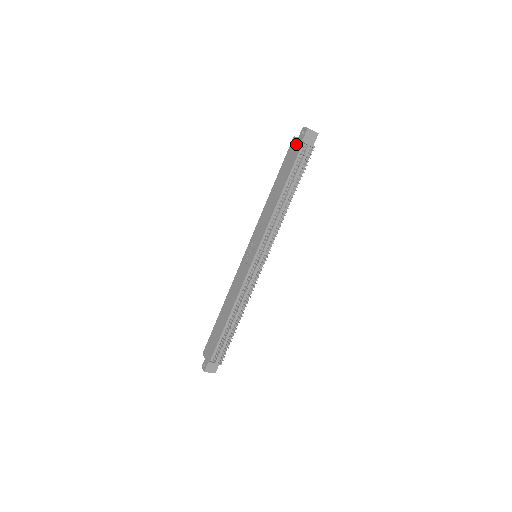
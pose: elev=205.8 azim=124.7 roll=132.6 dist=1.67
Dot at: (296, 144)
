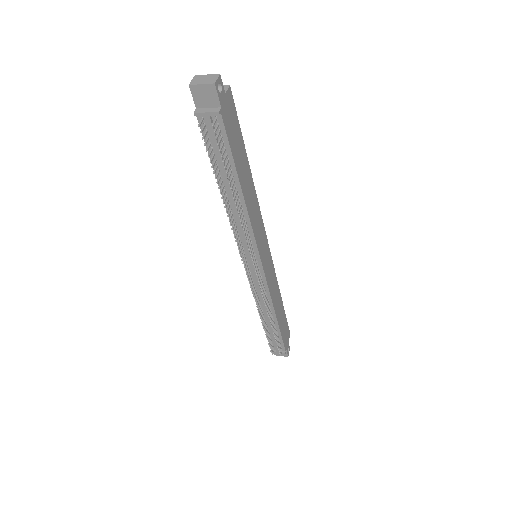
Dot at: occluded
